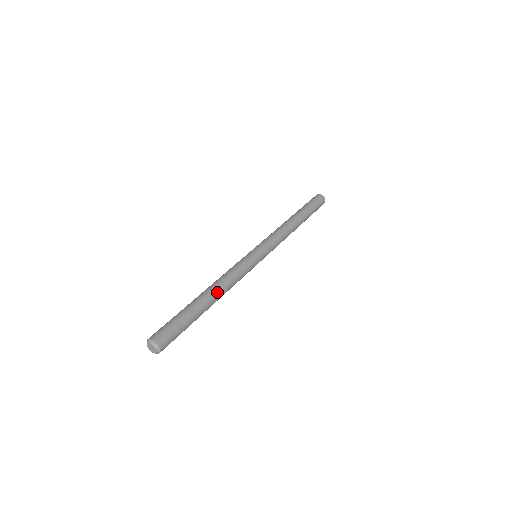
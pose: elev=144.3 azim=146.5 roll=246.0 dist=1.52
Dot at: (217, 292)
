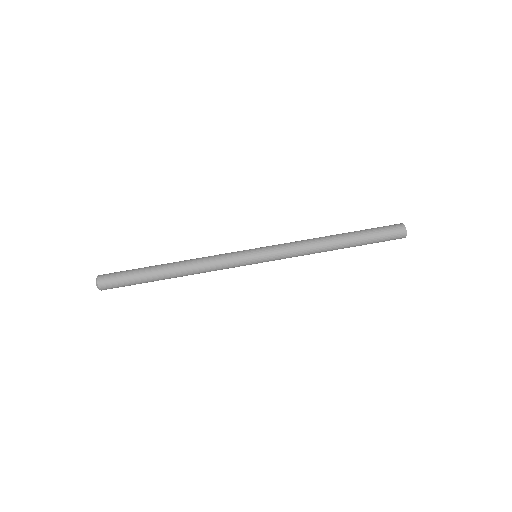
Dot at: (182, 276)
